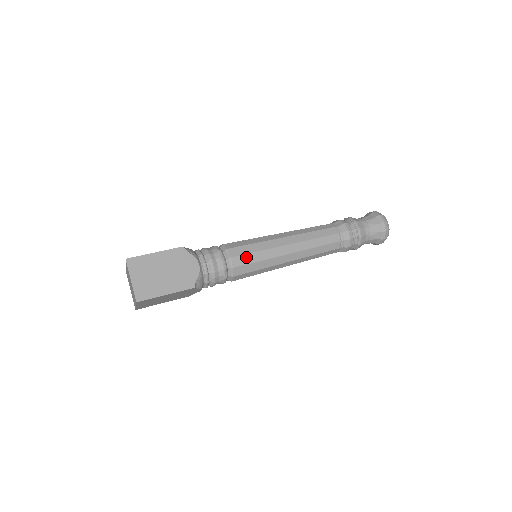
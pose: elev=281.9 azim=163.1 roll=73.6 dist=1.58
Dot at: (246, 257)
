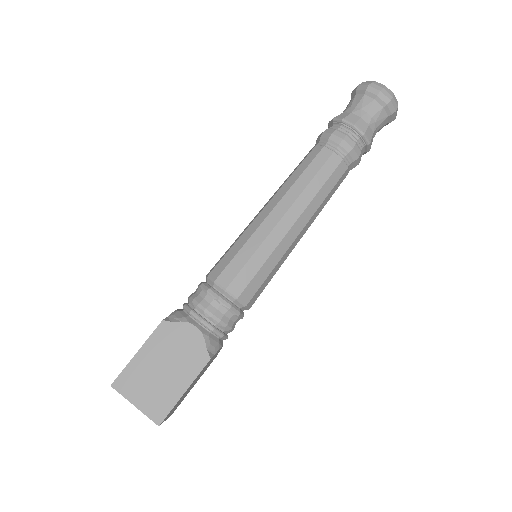
Dot at: (243, 273)
